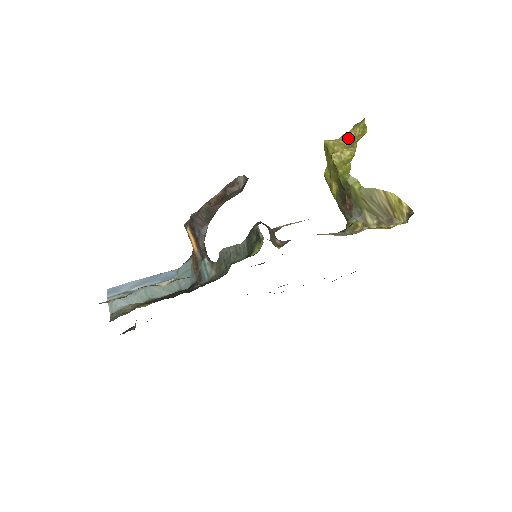
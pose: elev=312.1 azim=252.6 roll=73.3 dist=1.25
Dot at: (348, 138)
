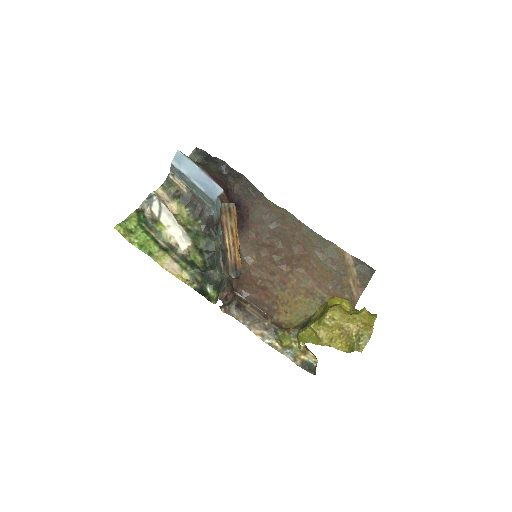
Dot at: (345, 331)
